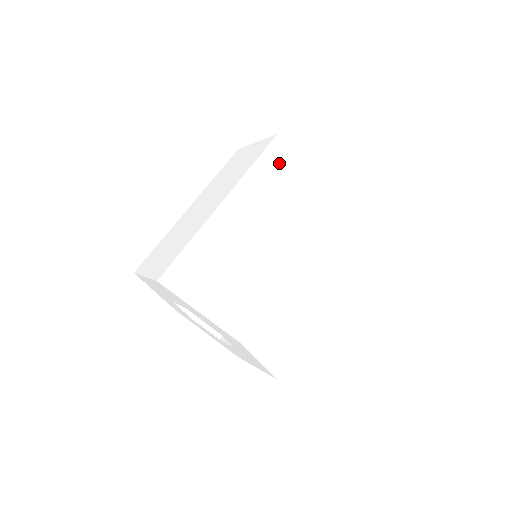
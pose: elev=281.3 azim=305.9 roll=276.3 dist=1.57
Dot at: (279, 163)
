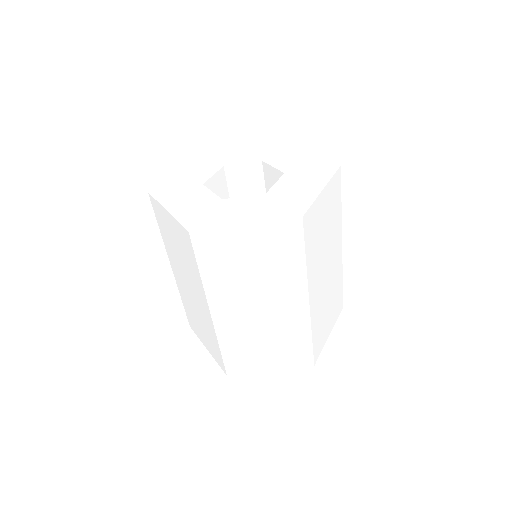
Dot at: (218, 254)
